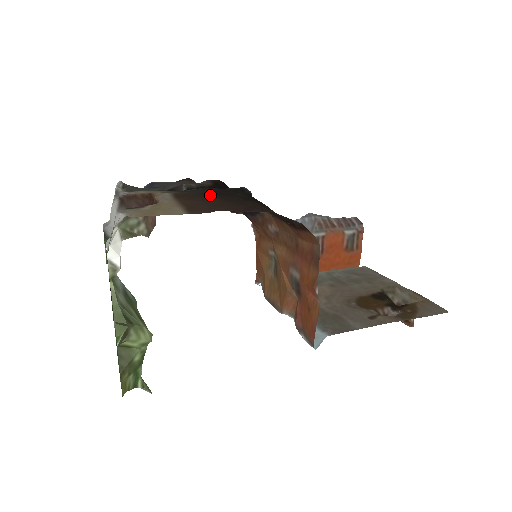
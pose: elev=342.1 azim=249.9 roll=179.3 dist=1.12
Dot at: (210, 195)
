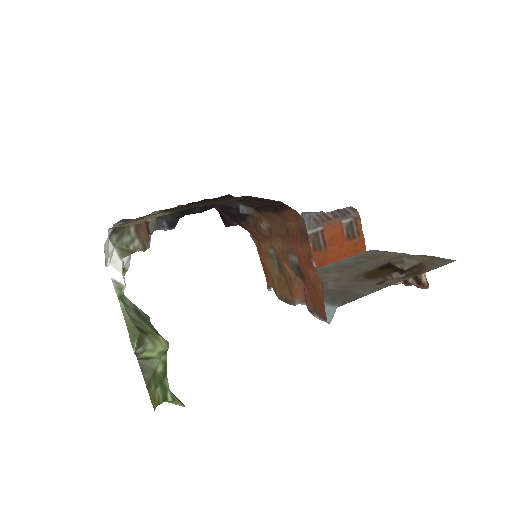
Dot at: occluded
